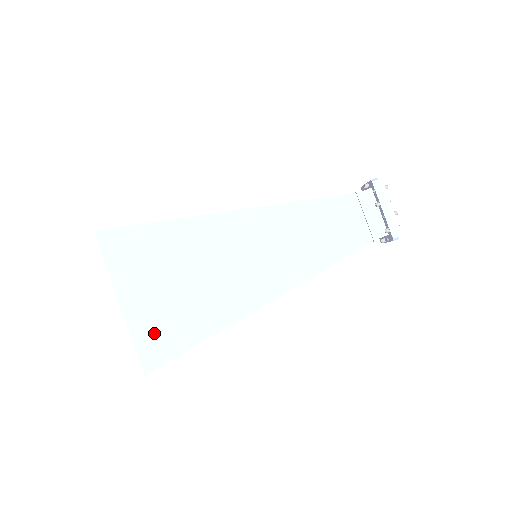
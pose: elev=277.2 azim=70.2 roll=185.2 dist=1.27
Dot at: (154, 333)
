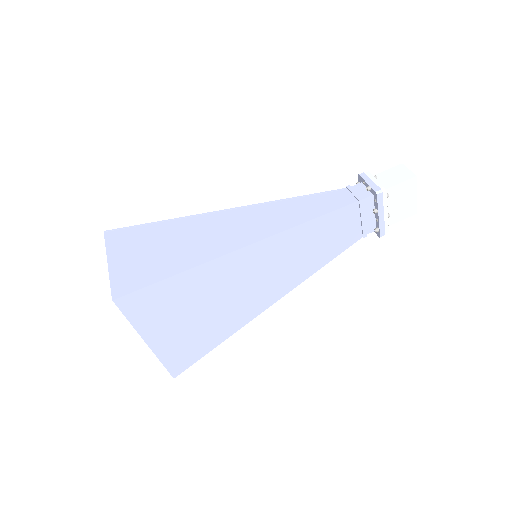
Dot at: (179, 353)
